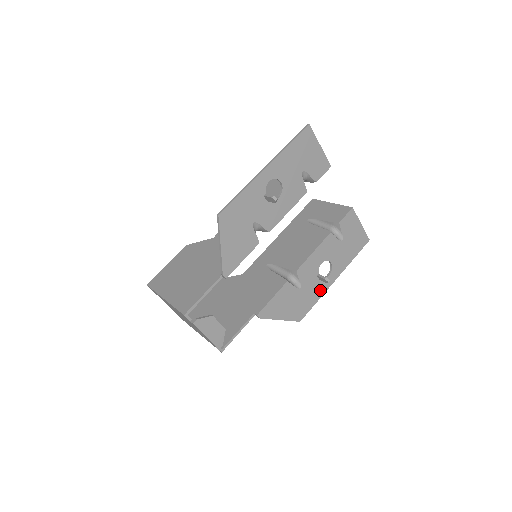
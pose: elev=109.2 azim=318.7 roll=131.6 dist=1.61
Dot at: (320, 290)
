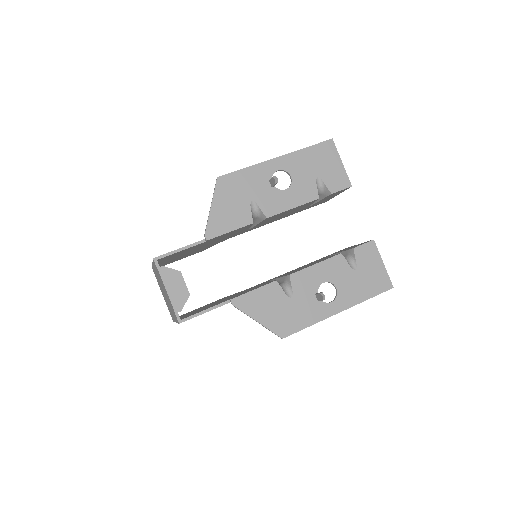
Dot at: (316, 314)
